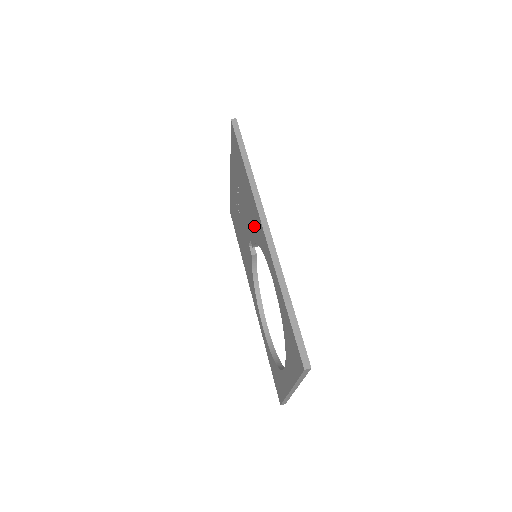
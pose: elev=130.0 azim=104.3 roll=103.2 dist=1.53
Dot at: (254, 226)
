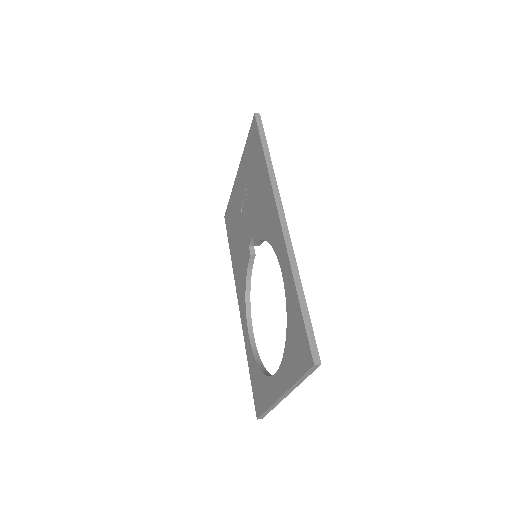
Dot at: (264, 221)
